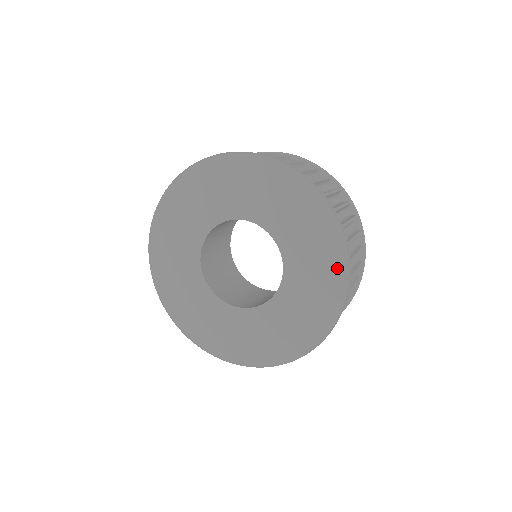
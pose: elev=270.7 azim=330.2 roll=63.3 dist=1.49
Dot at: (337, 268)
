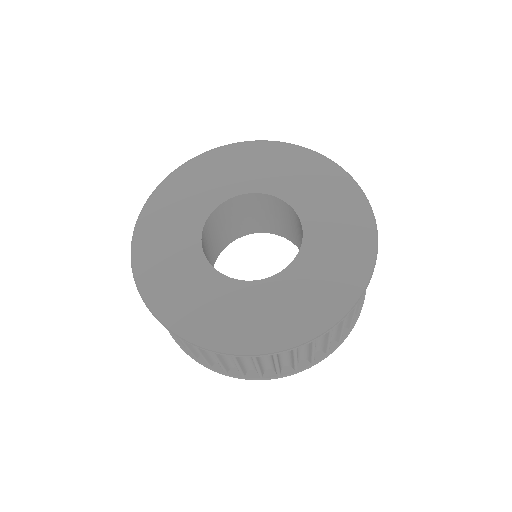
Dot at: (363, 231)
